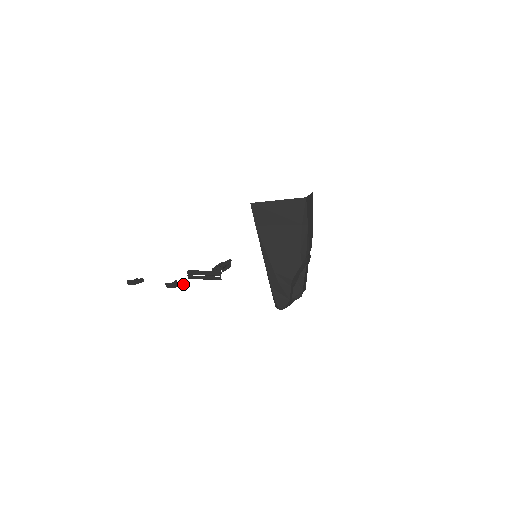
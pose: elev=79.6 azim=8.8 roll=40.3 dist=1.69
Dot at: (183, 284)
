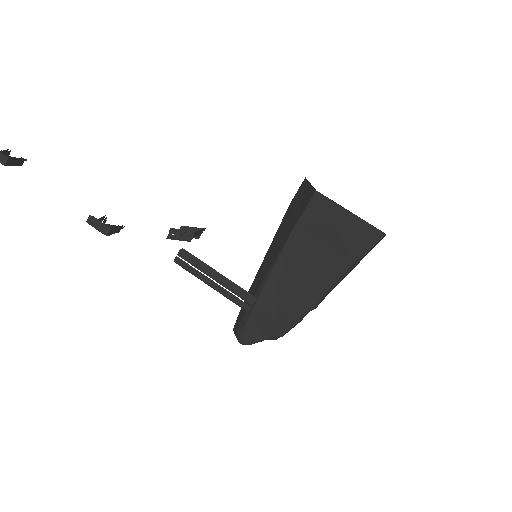
Dot at: (118, 231)
